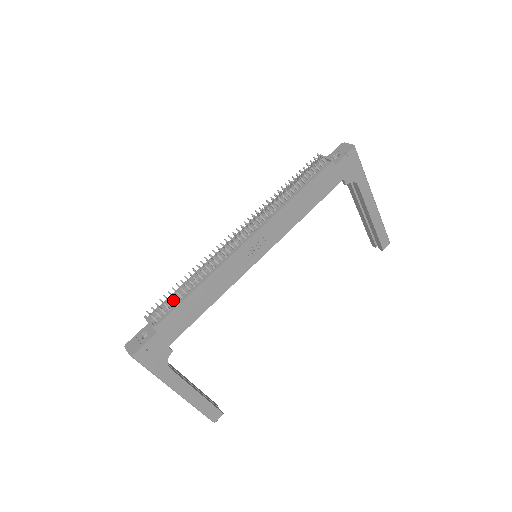
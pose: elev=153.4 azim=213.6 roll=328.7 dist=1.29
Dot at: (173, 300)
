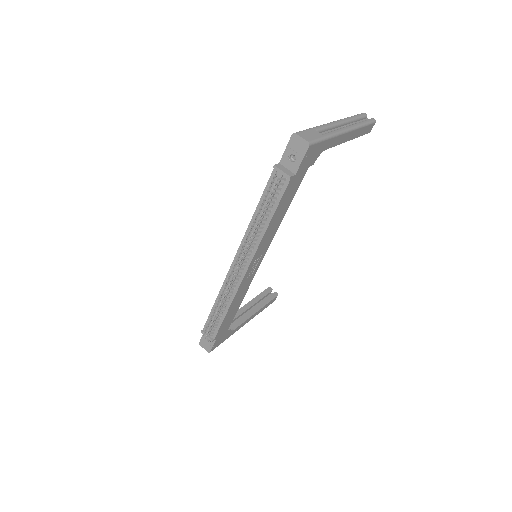
Dot at: (215, 322)
